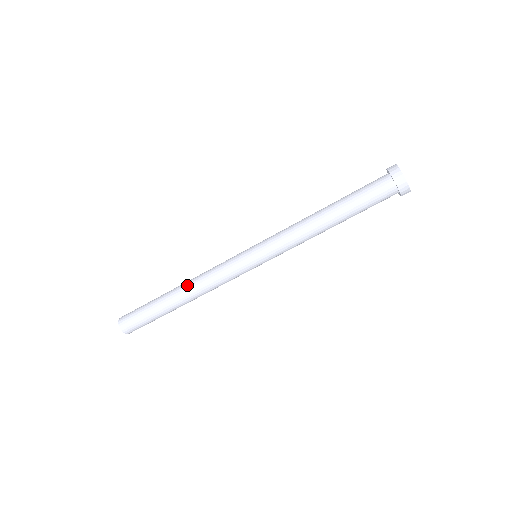
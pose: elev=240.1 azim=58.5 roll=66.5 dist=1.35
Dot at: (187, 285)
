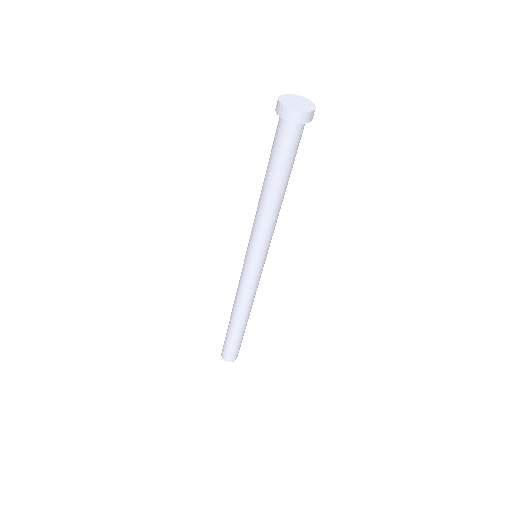
Dot at: (240, 314)
